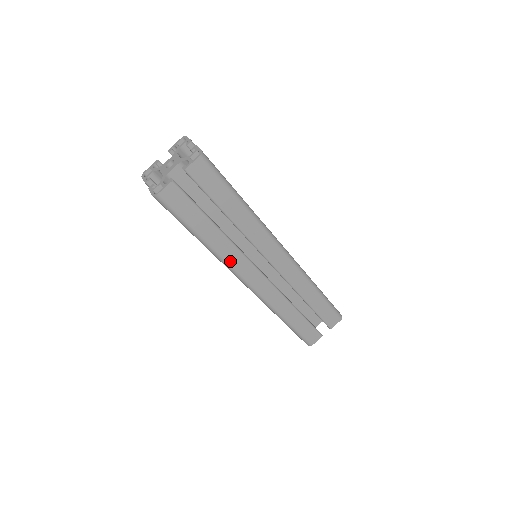
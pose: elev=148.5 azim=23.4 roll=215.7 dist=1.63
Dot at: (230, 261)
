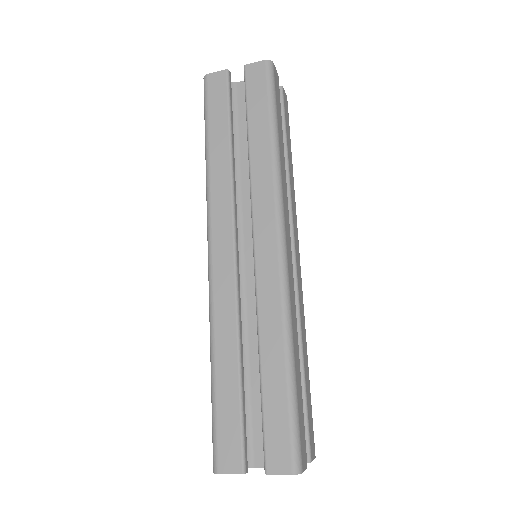
Dot at: (283, 190)
